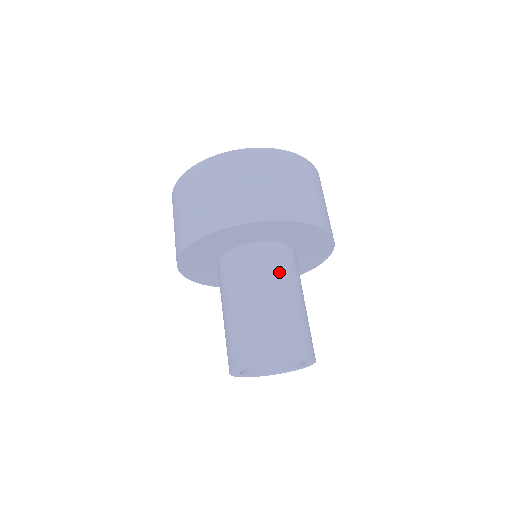
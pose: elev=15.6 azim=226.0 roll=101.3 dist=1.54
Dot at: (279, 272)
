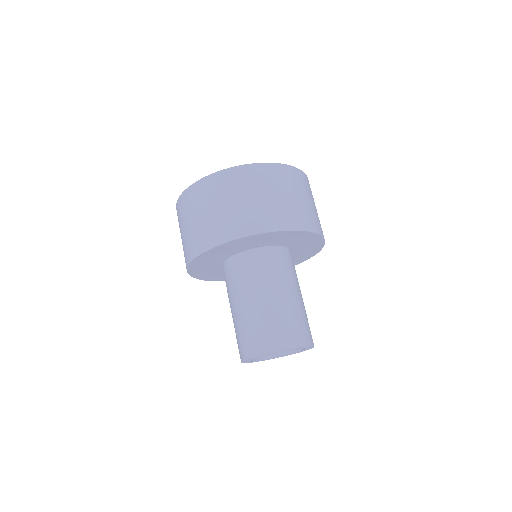
Dot at: (295, 274)
